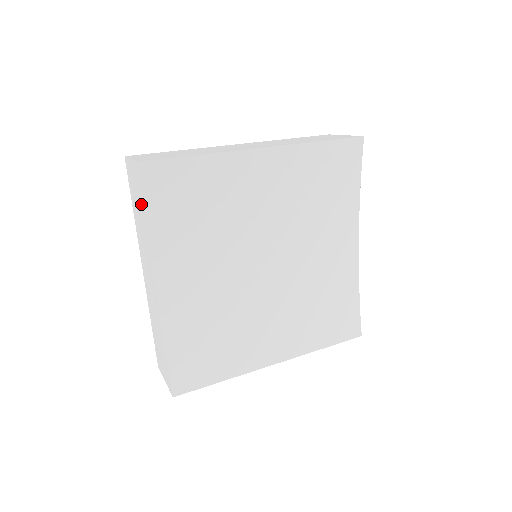
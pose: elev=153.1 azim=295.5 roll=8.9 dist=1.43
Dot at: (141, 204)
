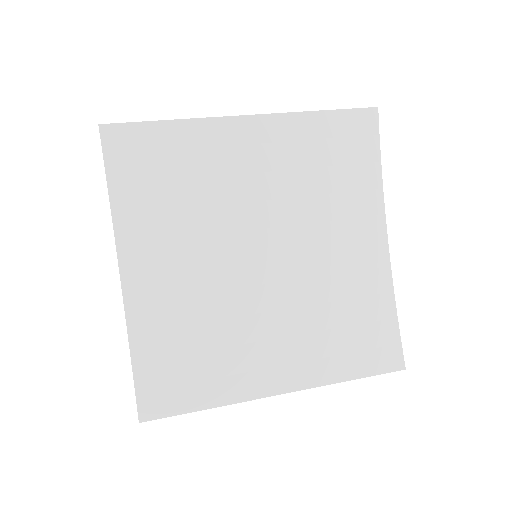
Dot at: occluded
